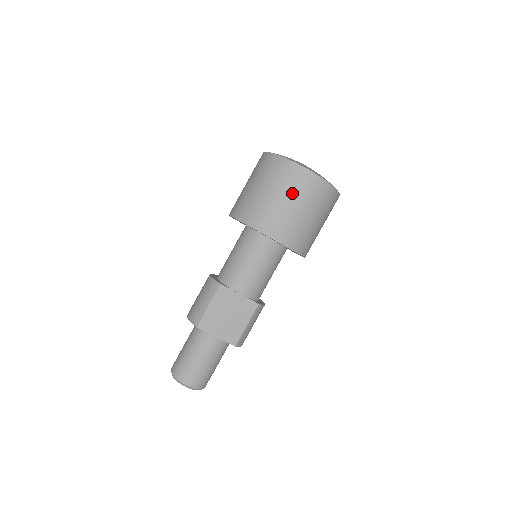
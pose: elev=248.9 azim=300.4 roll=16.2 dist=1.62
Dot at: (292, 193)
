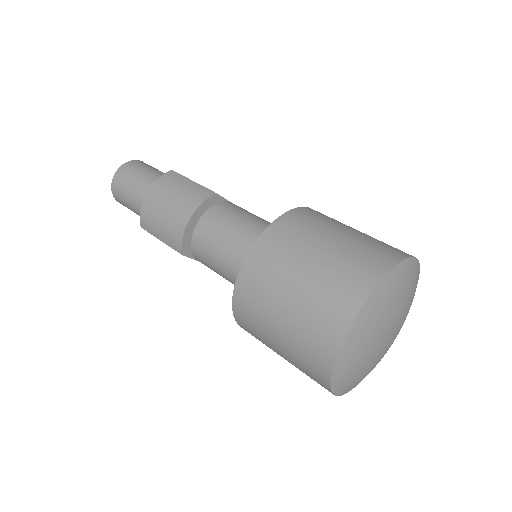
Dot at: occluded
